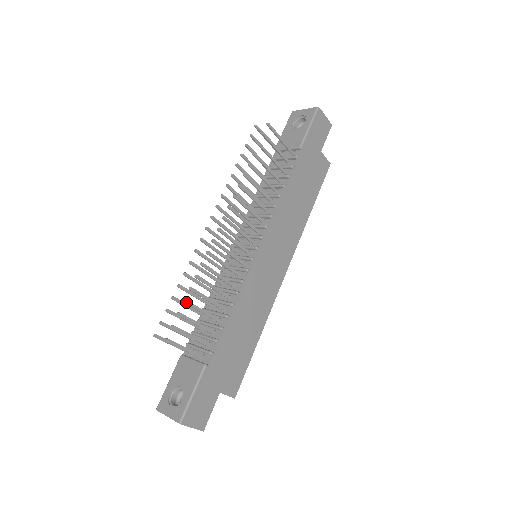
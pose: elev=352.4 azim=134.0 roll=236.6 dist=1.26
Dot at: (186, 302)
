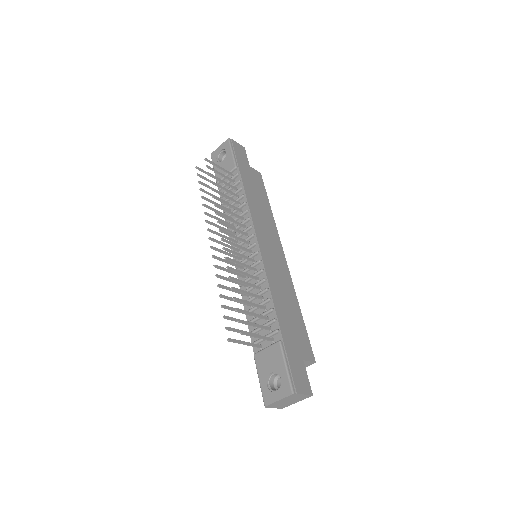
Dot at: (236, 299)
